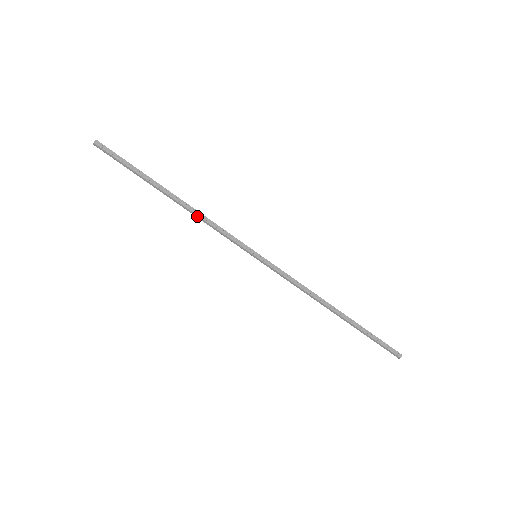
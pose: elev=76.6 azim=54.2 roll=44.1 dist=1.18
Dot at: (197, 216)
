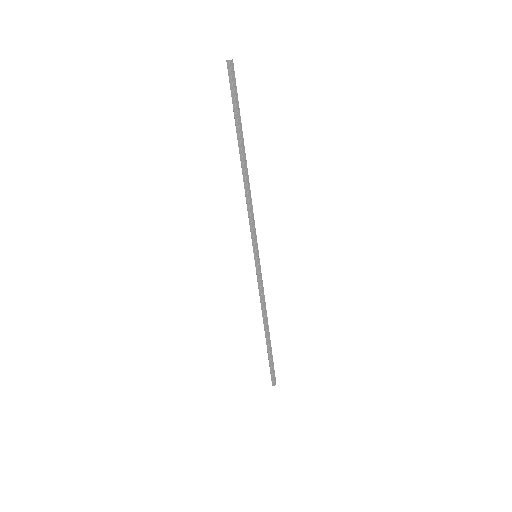
Dot at: (247, 194)
